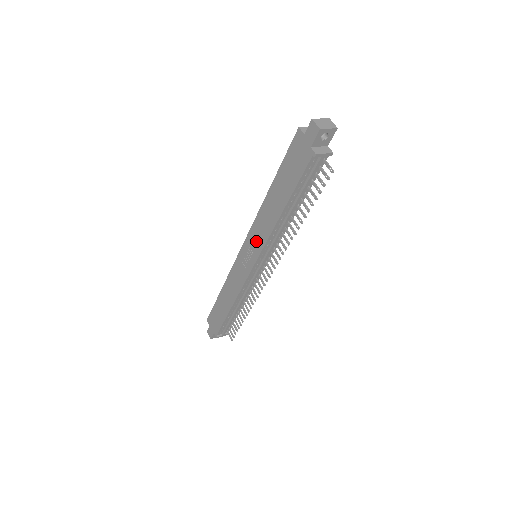
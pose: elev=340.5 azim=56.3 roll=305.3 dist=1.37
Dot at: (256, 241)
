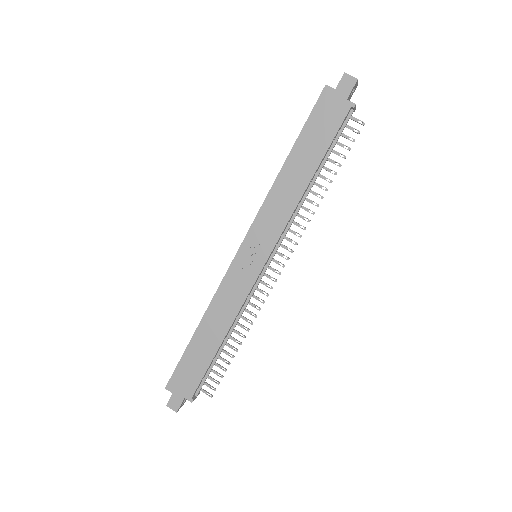
Dot at: (267, 230)
